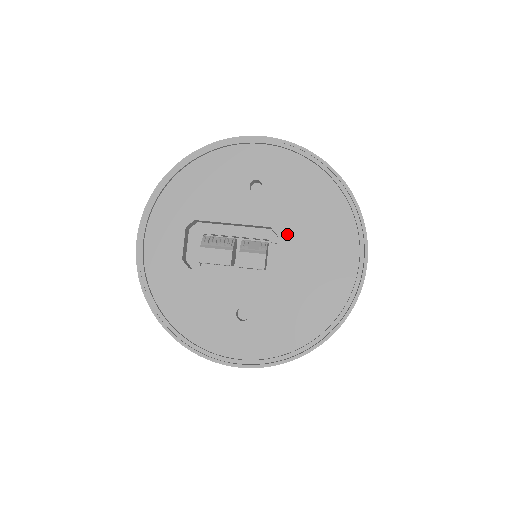
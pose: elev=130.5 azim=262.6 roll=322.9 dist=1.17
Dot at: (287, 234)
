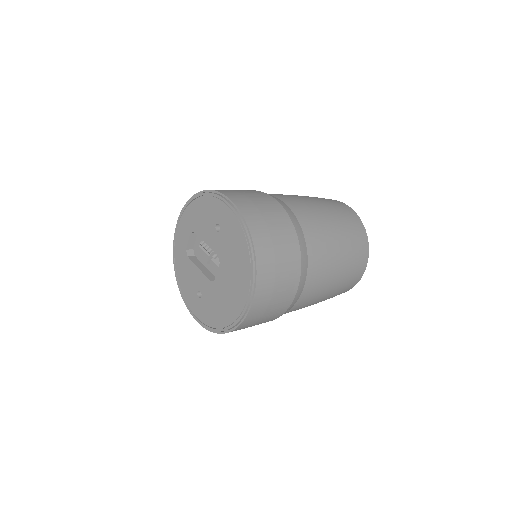
Dot at: (223, 265)
